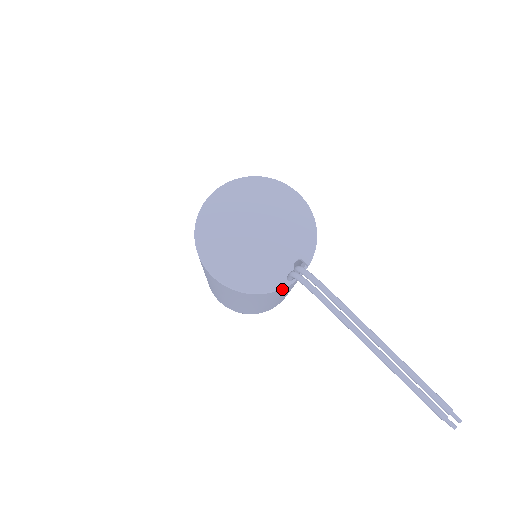
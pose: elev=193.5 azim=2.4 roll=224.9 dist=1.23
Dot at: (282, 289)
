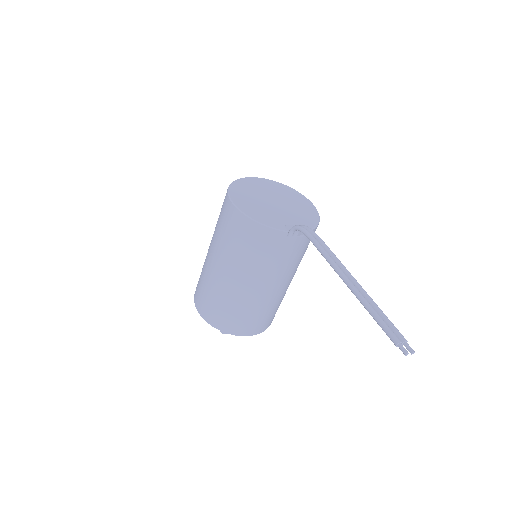
Dot at: (280, 235)
